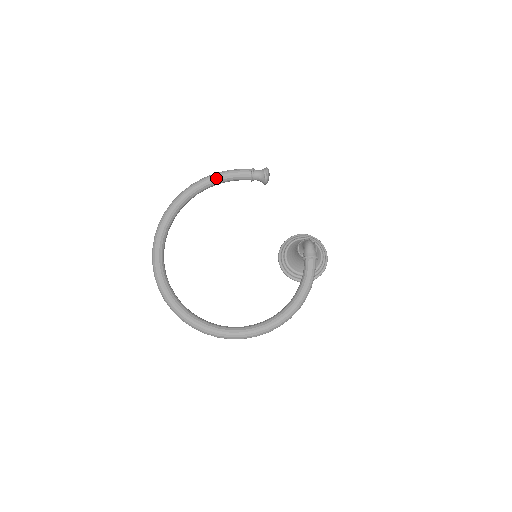
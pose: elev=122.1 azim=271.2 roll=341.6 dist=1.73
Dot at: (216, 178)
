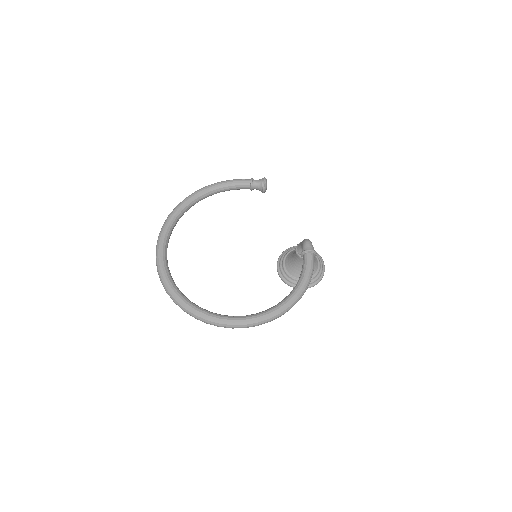
Dot at: (218, 186)
